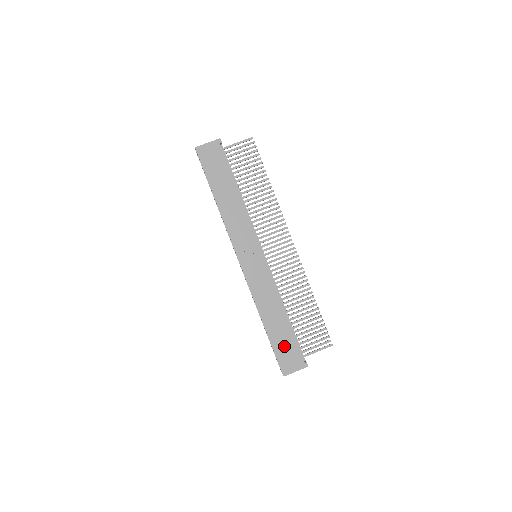
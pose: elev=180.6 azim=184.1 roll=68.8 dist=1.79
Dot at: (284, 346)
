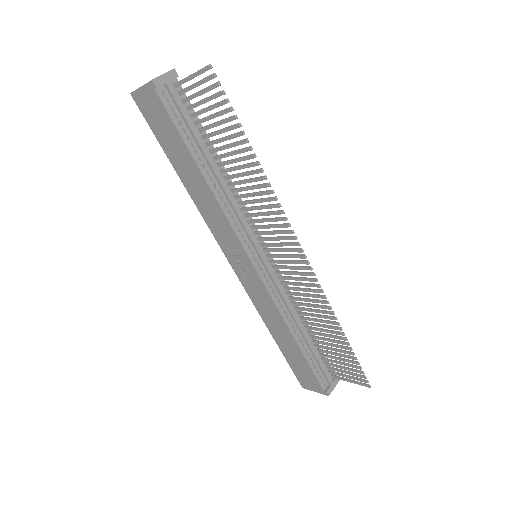
Dot at: (298, 365)
